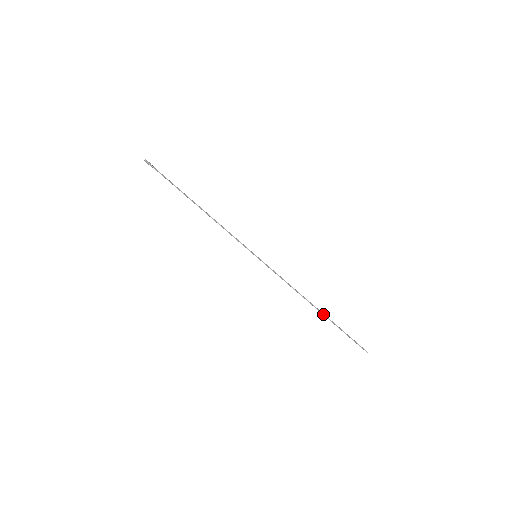
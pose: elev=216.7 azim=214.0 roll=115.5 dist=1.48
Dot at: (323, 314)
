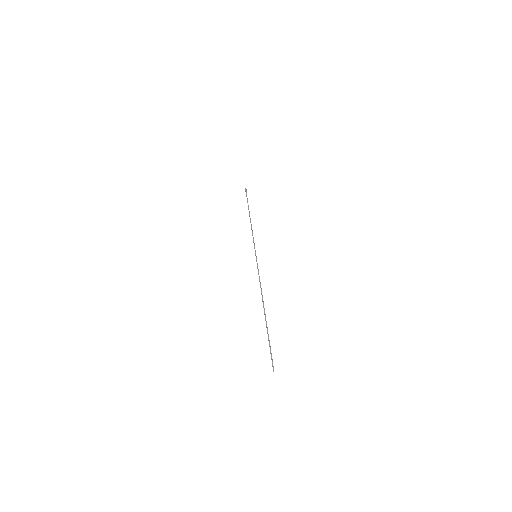
Dot at: (265, 316)
